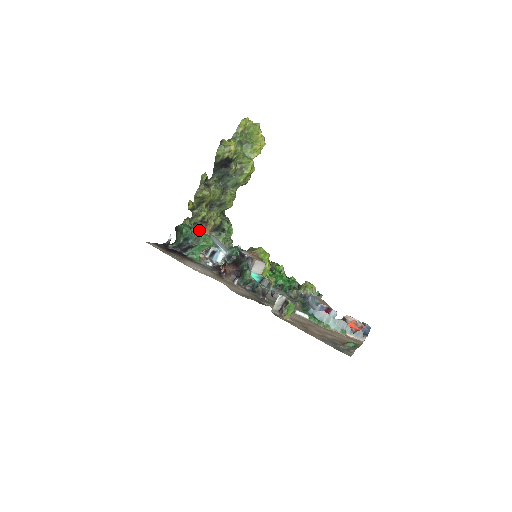
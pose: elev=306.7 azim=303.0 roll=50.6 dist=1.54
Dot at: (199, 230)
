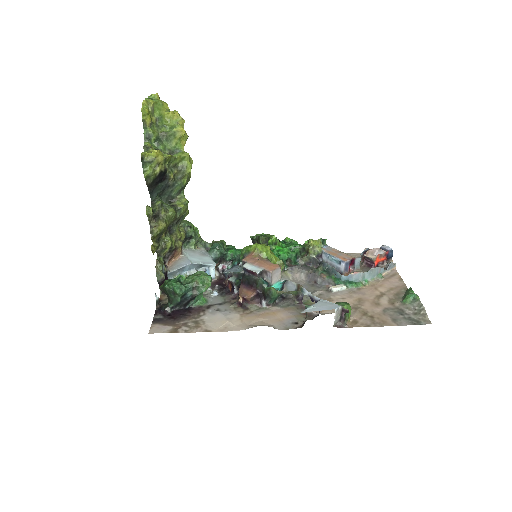
Dot at: (170, 259)
